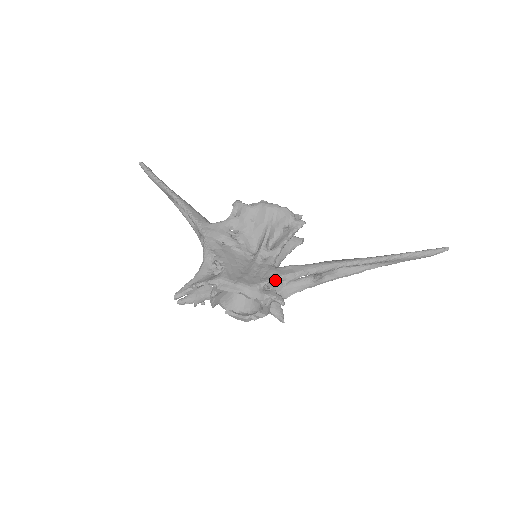
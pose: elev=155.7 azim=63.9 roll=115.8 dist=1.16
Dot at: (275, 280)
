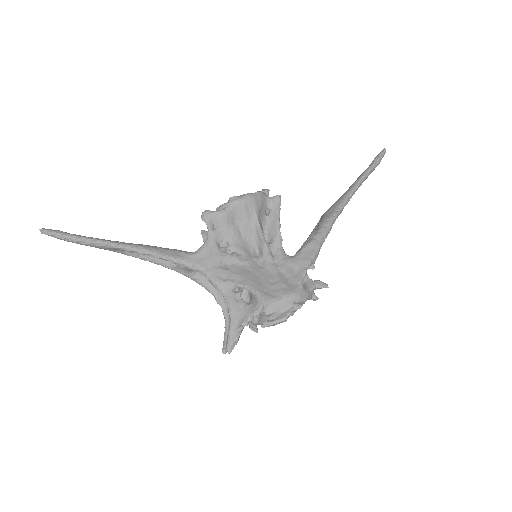
Dot at: occluded
